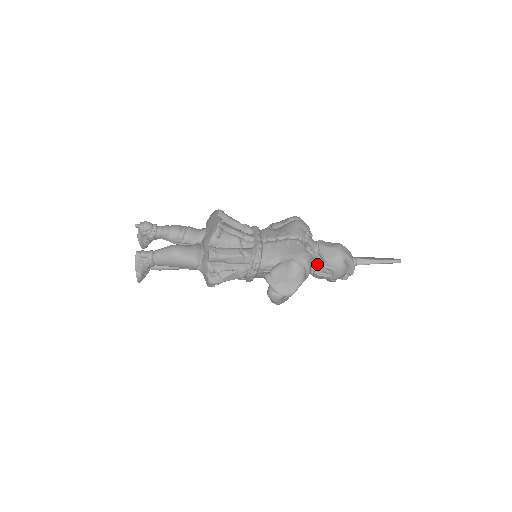
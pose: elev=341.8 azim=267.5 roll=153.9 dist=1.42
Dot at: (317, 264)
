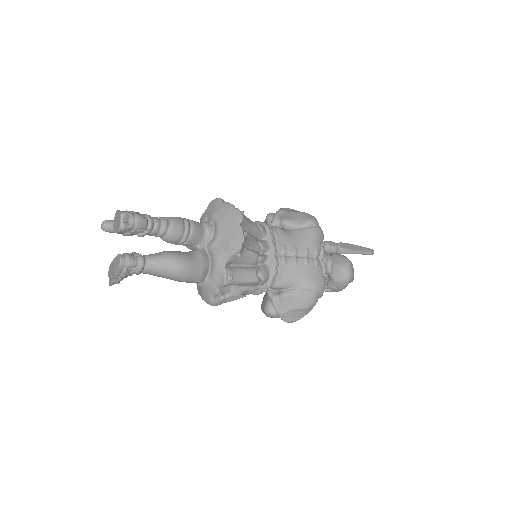
Dot at: occluded
